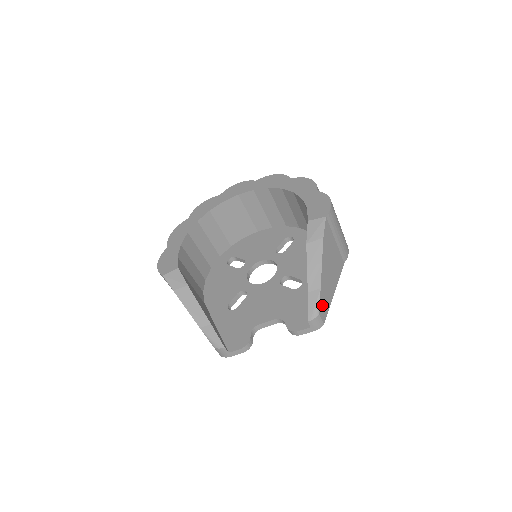
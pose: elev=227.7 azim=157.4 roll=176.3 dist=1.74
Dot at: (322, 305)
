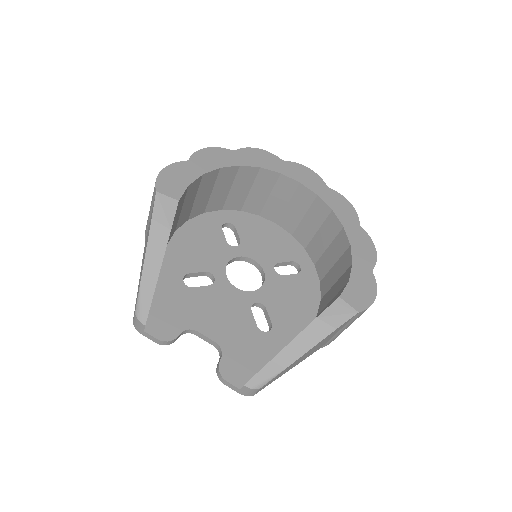
Dot at: (270, 381)
